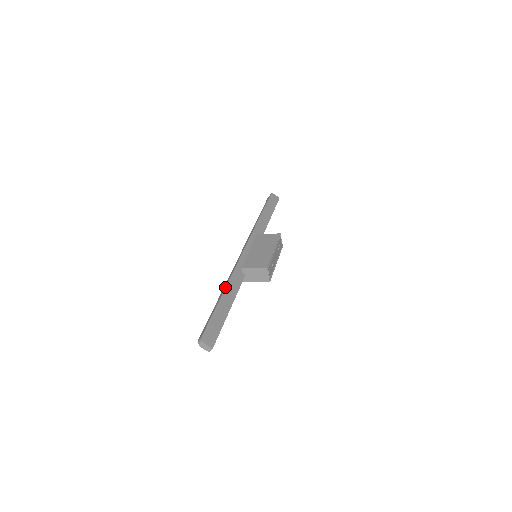
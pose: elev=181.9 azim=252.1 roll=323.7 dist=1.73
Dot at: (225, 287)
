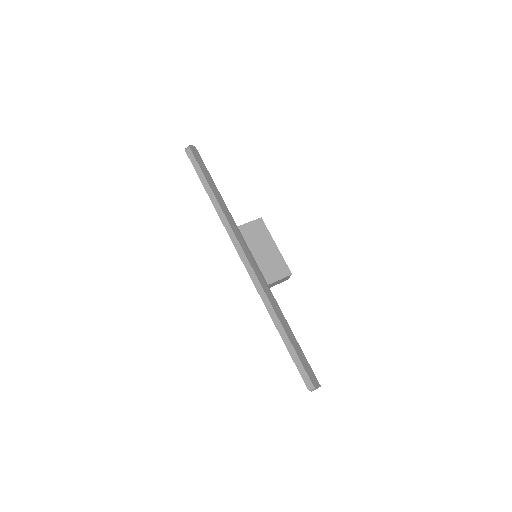
Dot at: (278, 318)
